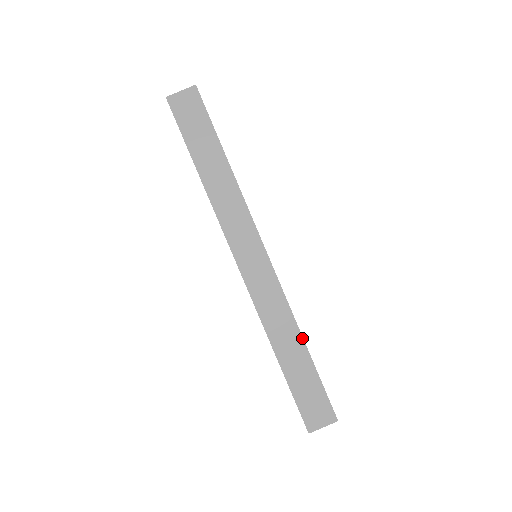
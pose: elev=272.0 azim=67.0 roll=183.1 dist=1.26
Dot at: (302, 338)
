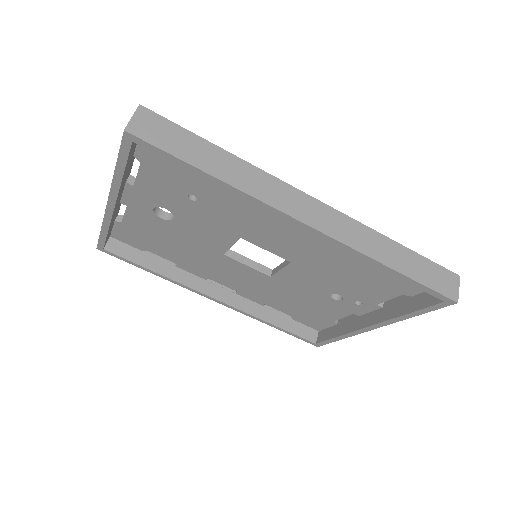
Dot at: (391, 240)
